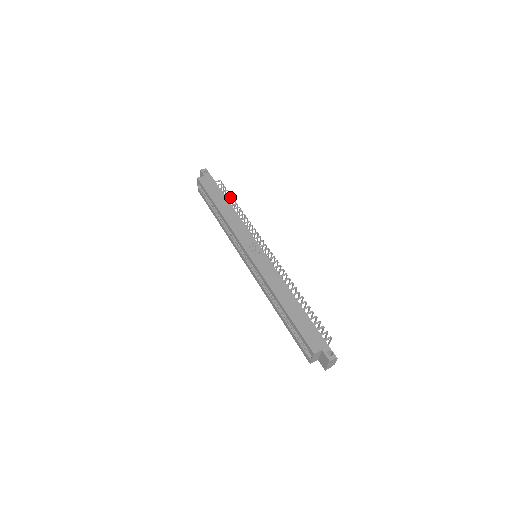
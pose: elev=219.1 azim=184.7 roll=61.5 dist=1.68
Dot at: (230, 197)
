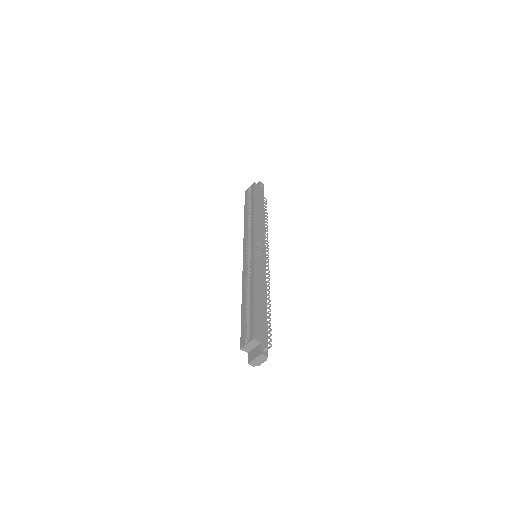
Dot at: (266, 212)
